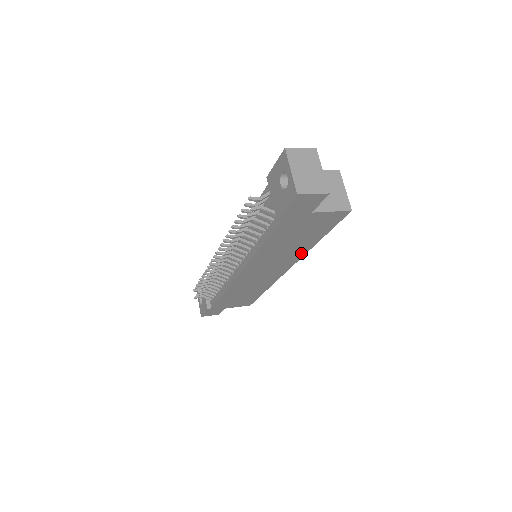
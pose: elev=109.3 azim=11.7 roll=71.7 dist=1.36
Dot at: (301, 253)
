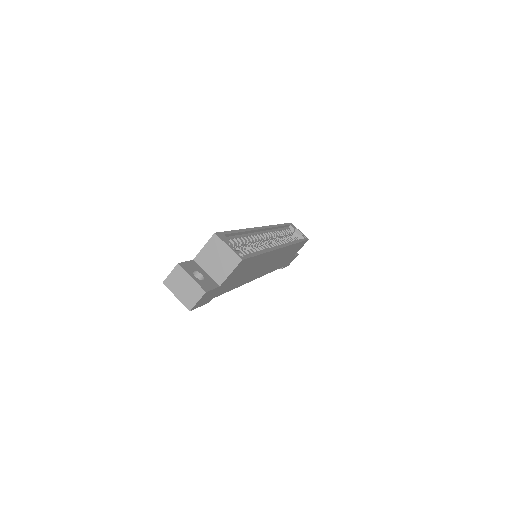
Dot at: (268, 254)
